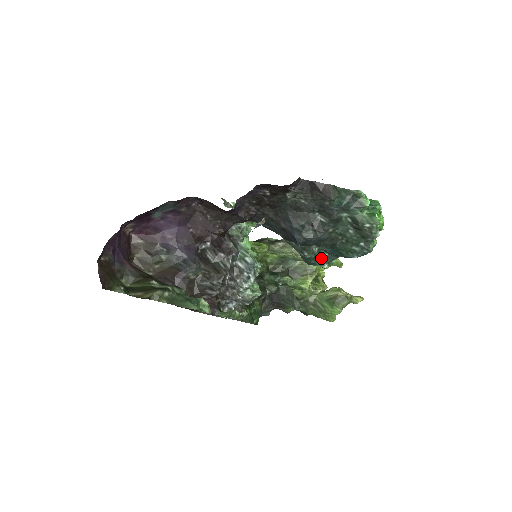
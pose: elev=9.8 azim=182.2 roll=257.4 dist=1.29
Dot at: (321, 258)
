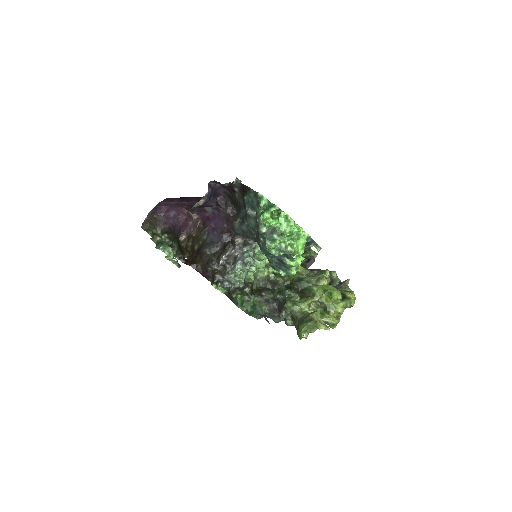
Dot at: (277, 263)
